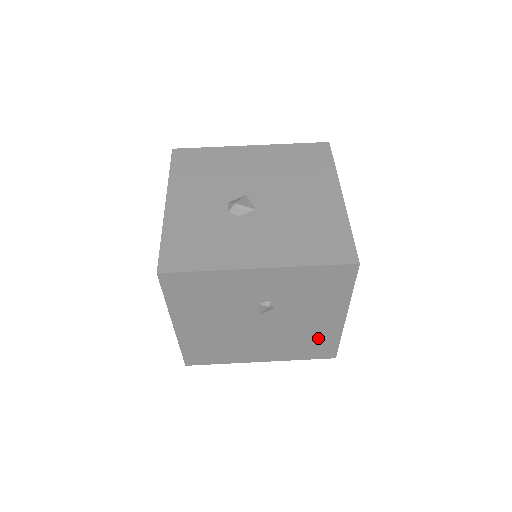
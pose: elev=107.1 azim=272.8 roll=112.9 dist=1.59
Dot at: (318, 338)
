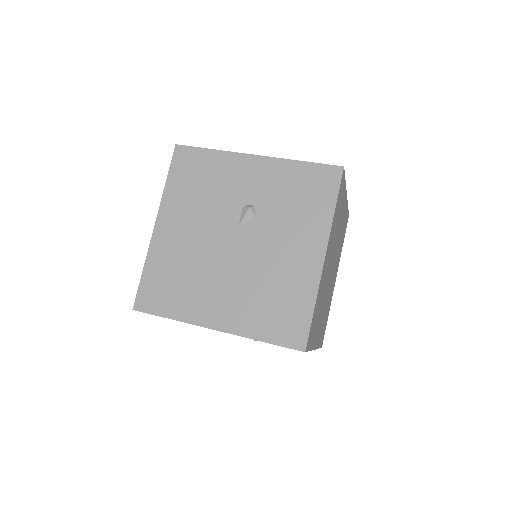
Dot at: (290, 293)
